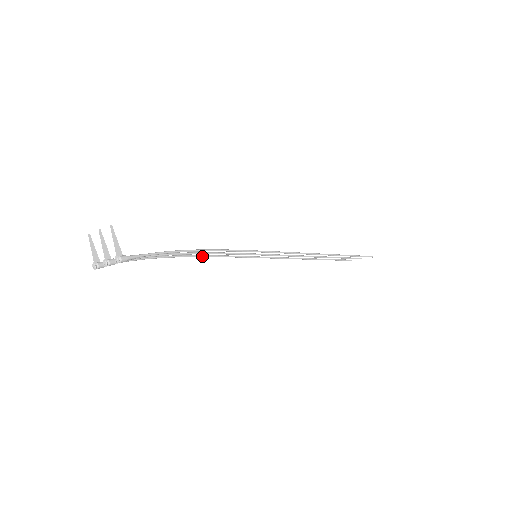
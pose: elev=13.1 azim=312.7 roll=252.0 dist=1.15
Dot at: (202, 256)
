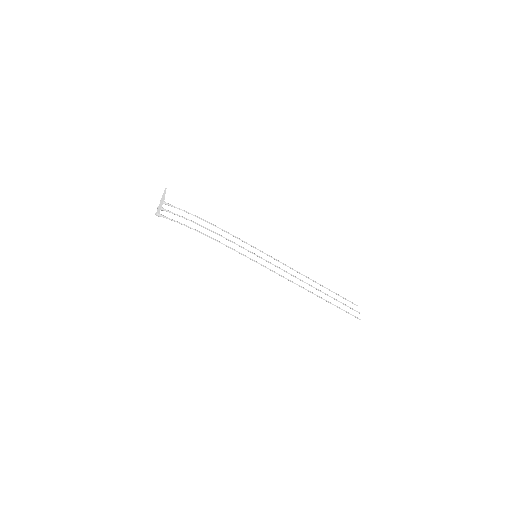
Dot at: (226, 232)
